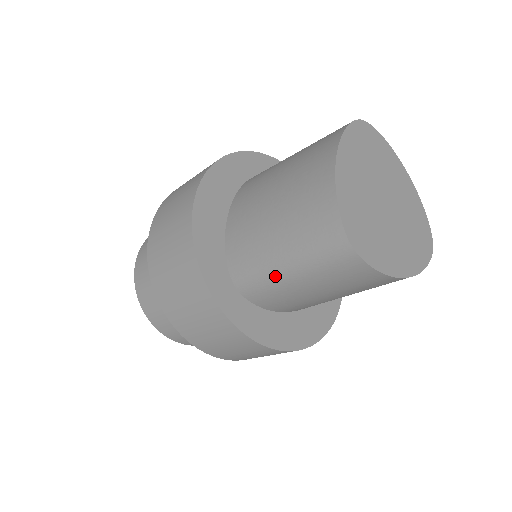
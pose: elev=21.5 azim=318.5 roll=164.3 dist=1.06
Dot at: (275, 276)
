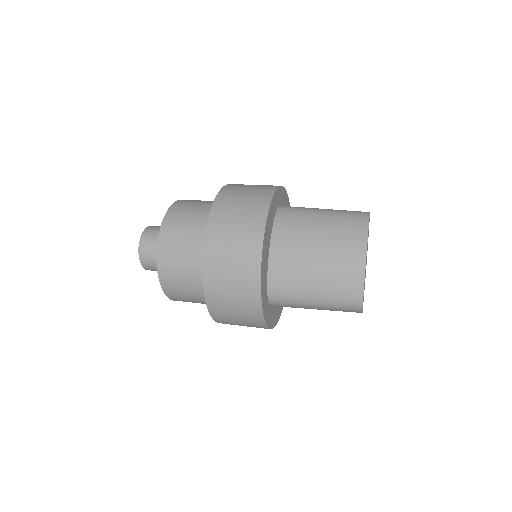
Dot at: (303, 304)
